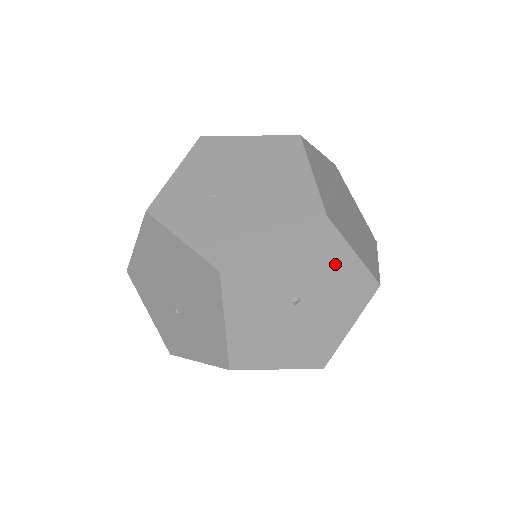
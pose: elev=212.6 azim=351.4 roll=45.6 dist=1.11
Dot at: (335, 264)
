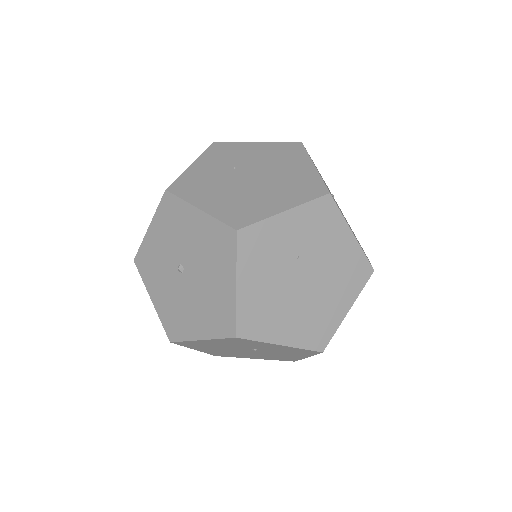
Dot at: (190, 226)
